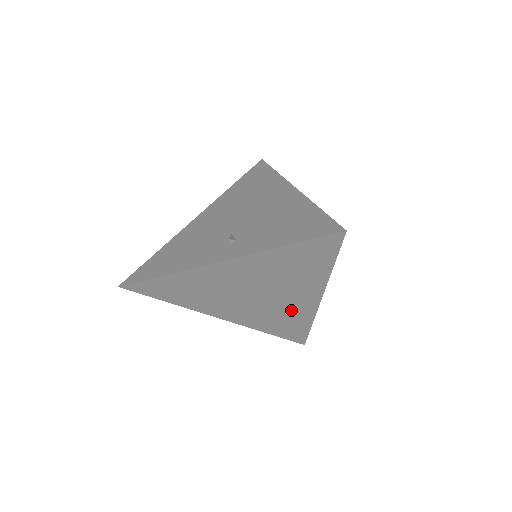
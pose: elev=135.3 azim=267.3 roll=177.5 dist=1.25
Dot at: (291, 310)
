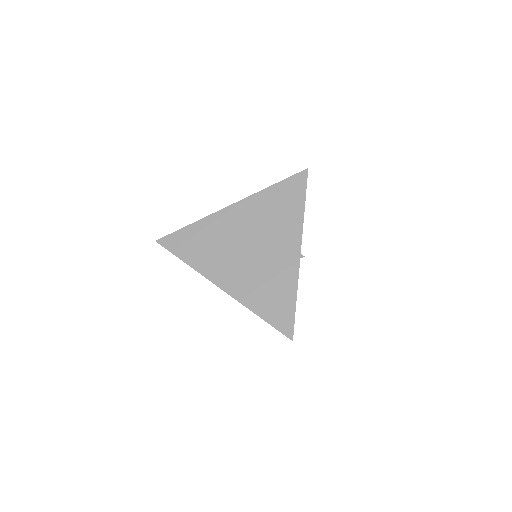
Dot at: (278, 269)
